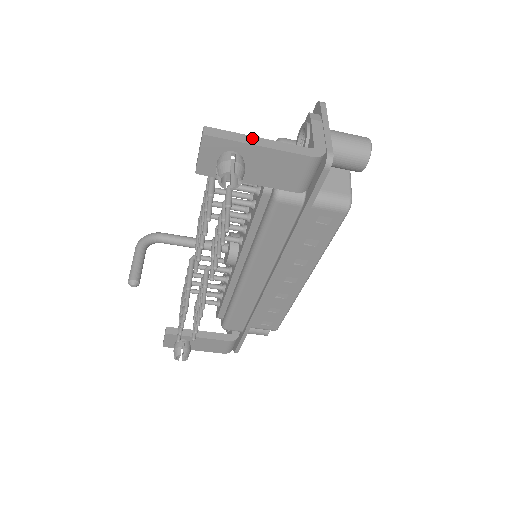
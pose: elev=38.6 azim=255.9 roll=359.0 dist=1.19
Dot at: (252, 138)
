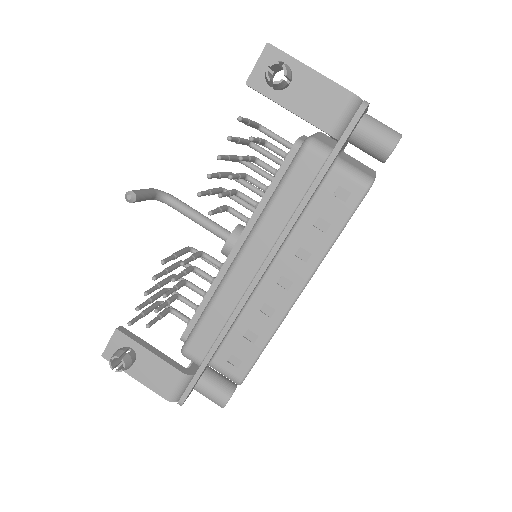
Dot at: (305, 65)
